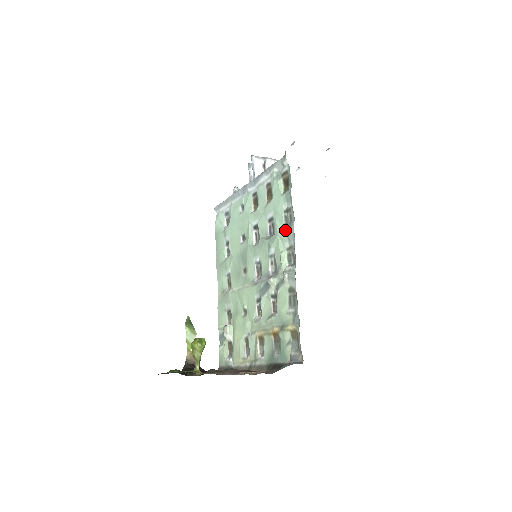
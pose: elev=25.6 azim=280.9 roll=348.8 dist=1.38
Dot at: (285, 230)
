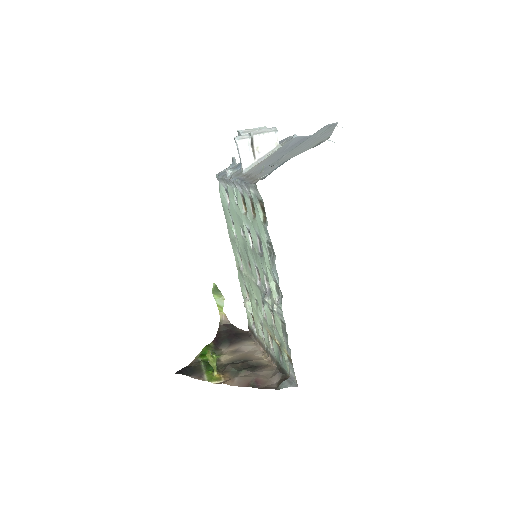
Dot at: (269, 263)
